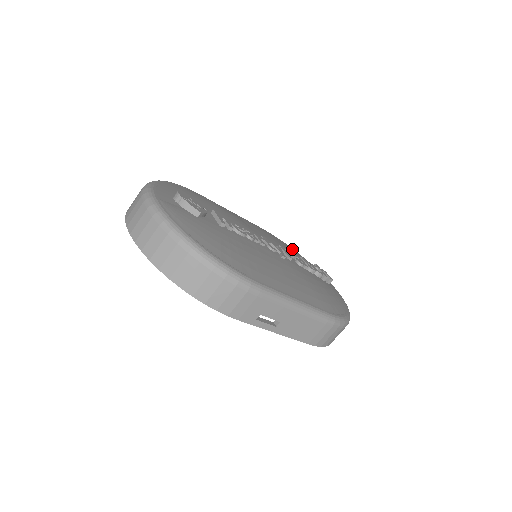
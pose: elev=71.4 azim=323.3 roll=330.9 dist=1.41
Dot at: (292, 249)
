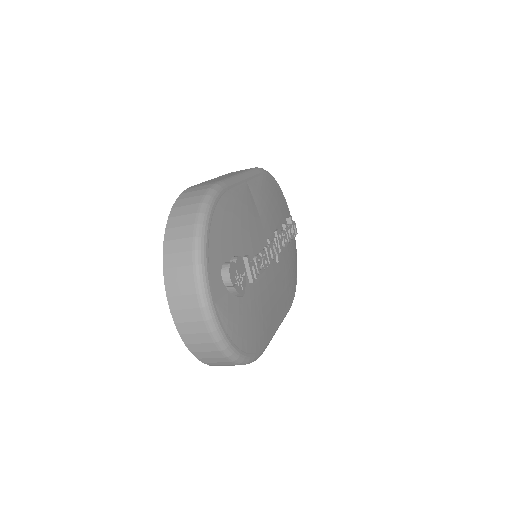
Dot at: (276, 189)
